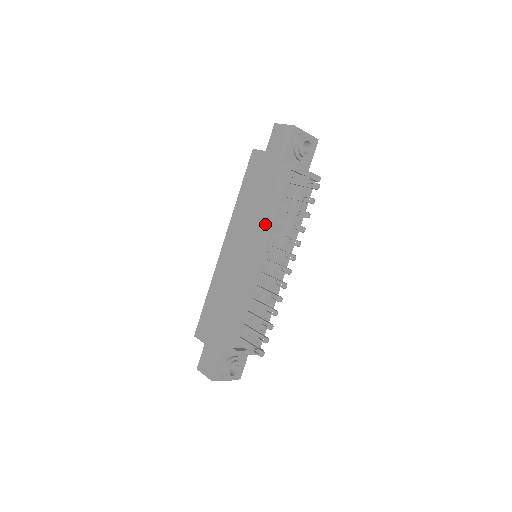
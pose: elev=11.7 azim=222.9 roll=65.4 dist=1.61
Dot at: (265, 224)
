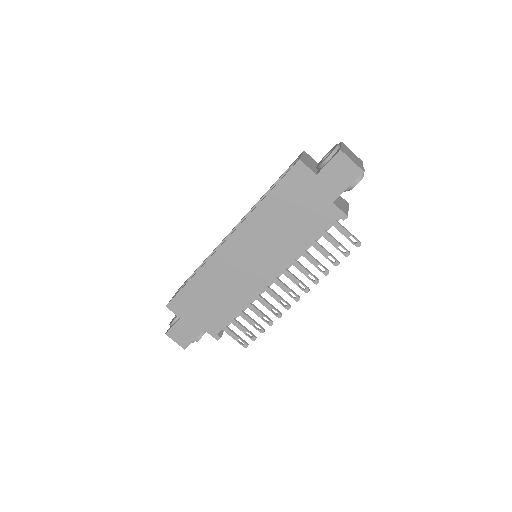
Dot at: (289, 251)
